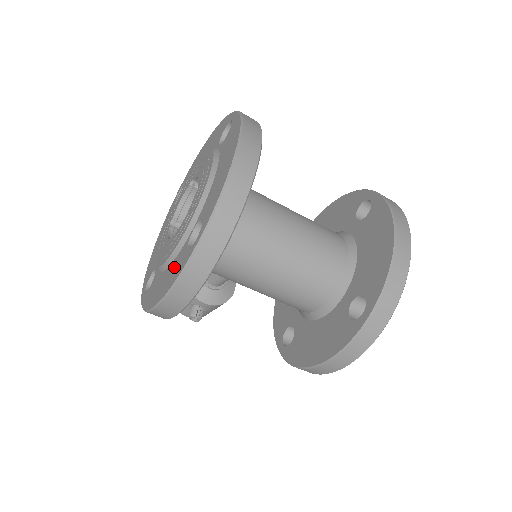
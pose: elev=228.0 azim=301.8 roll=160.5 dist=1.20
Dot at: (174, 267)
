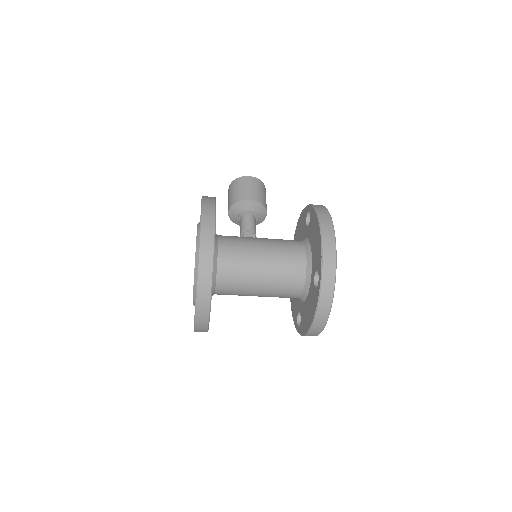
Dot at: occluded
